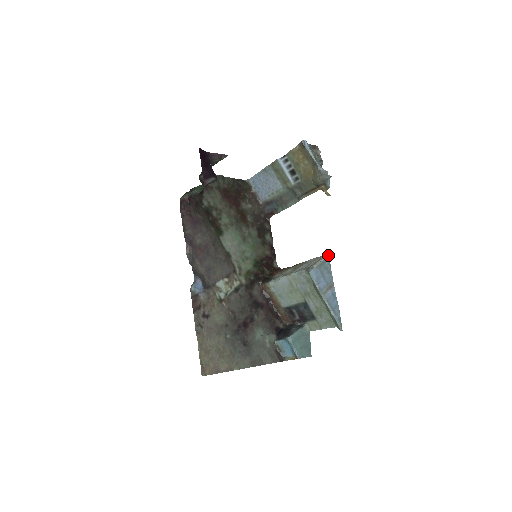
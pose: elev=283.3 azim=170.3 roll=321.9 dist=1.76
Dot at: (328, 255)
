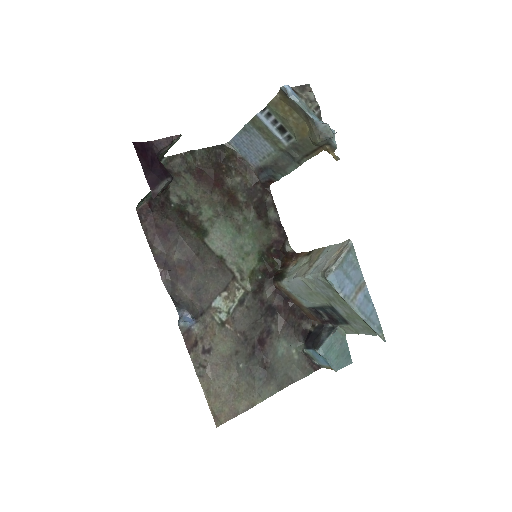
Dot at: (351, 243)
